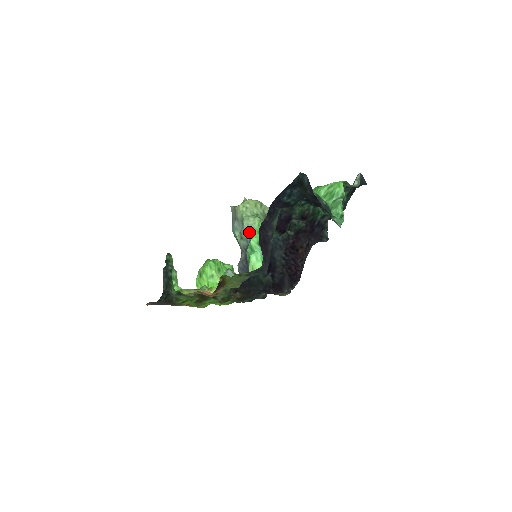
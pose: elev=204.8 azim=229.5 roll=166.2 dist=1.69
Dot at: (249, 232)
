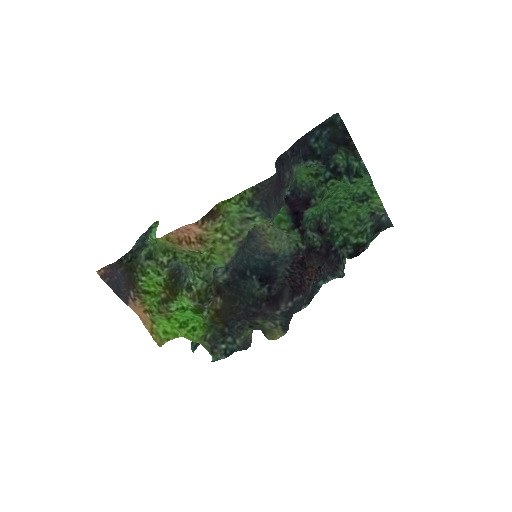
Dot at: occluded
